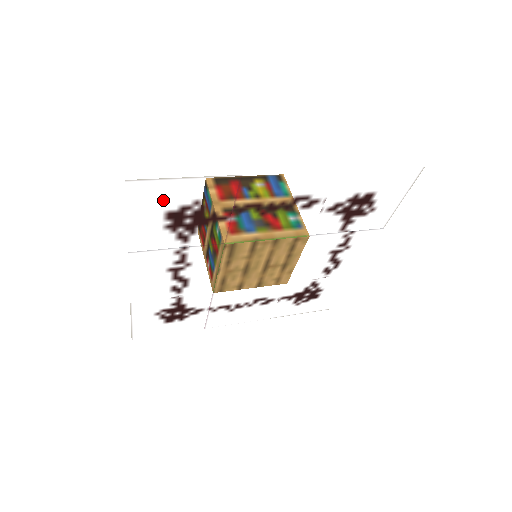
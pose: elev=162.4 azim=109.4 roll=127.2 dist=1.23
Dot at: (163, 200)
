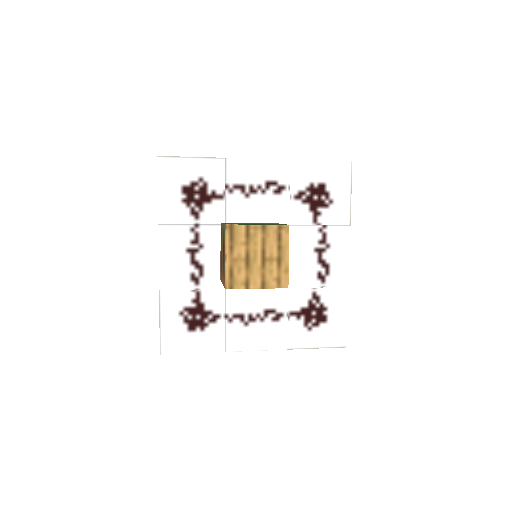
Dot at: (180, 175)
